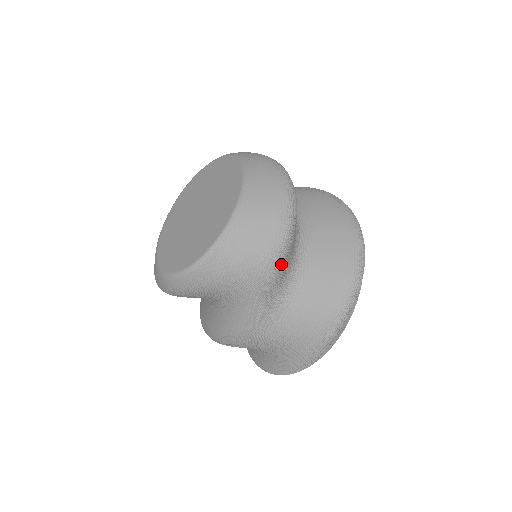
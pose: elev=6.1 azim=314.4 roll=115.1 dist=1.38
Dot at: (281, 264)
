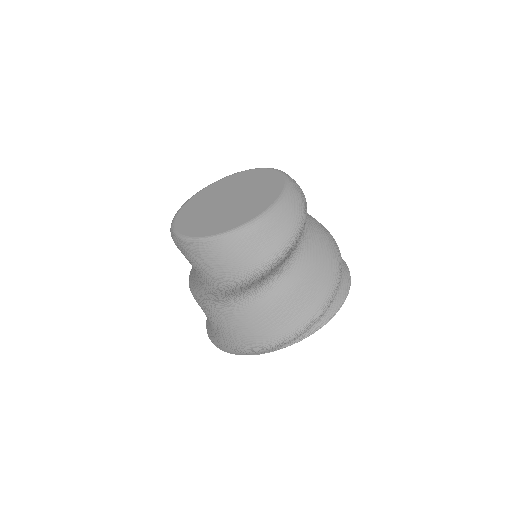
Dot at: (233, 288)
